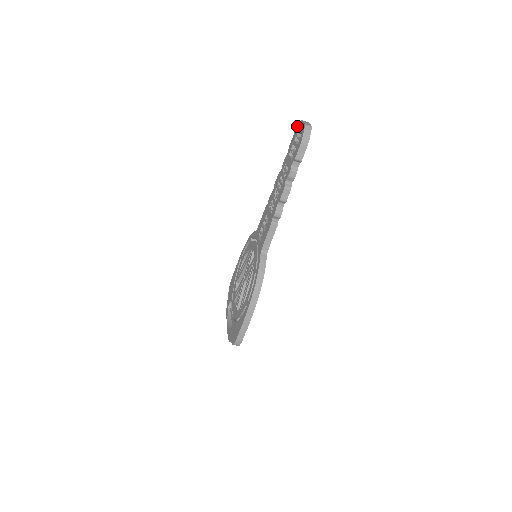
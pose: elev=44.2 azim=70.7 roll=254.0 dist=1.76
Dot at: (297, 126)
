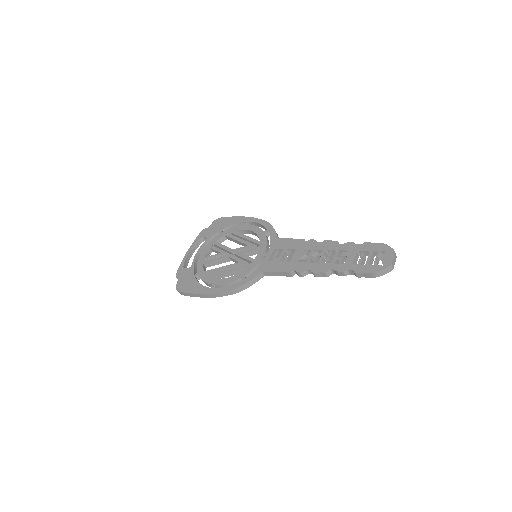
Dot at: occluded
